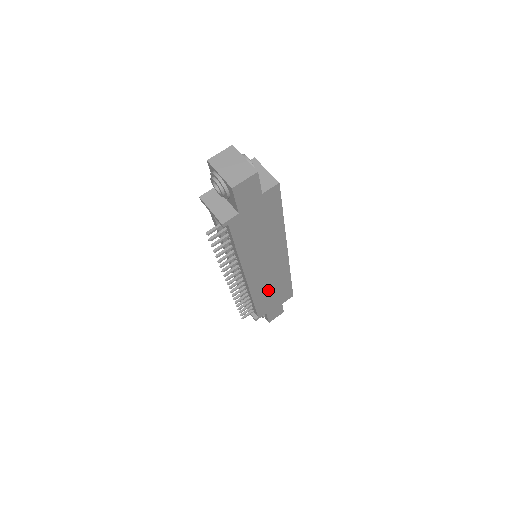
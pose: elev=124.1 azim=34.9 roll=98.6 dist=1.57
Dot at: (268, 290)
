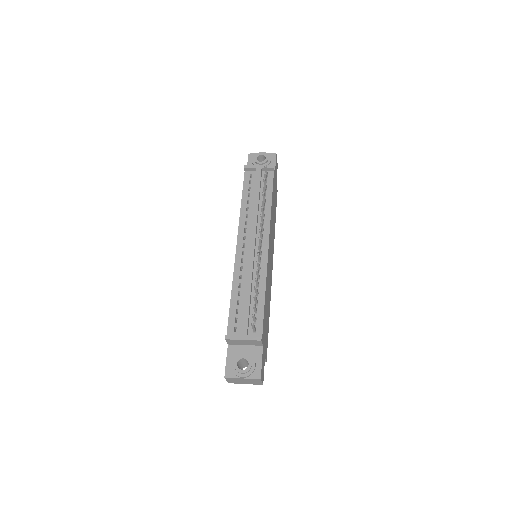
Dot at: (267, 299)
